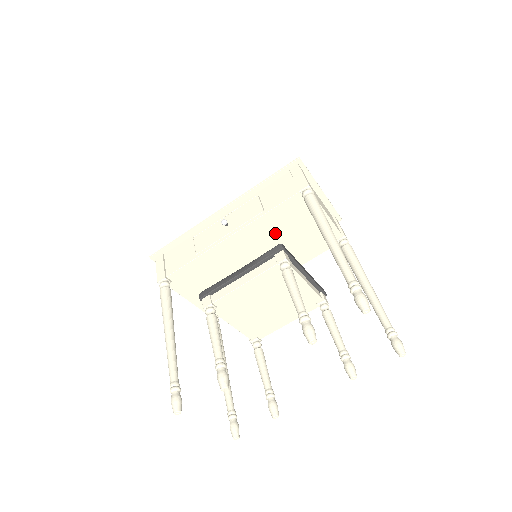
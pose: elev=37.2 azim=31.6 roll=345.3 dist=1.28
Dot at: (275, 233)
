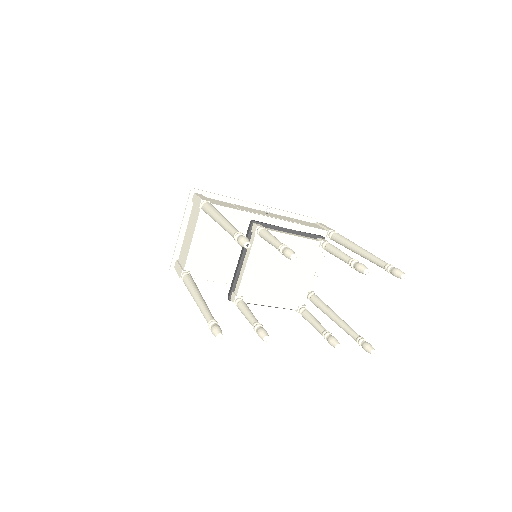
Dot at: occluded
